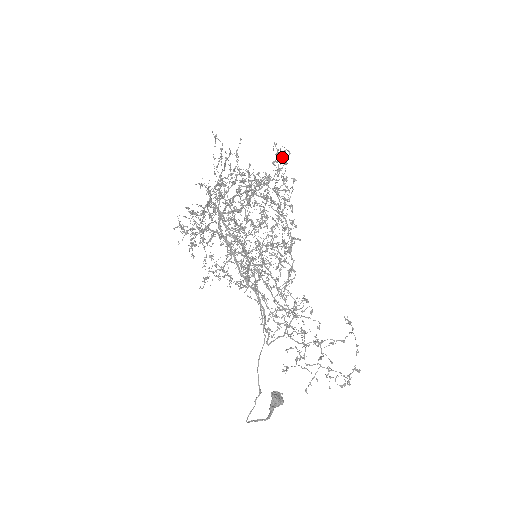
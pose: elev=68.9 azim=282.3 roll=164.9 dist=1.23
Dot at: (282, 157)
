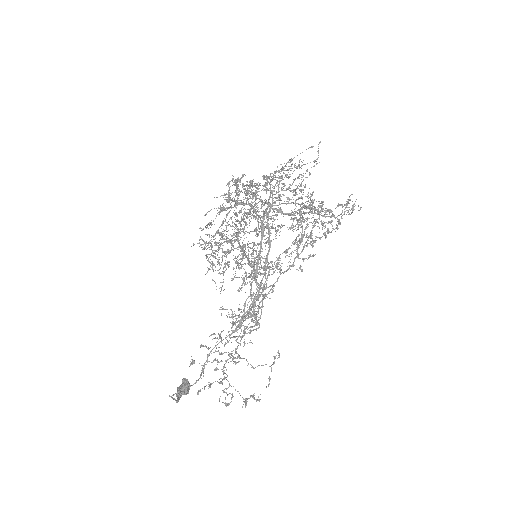
Dot at: occluded
